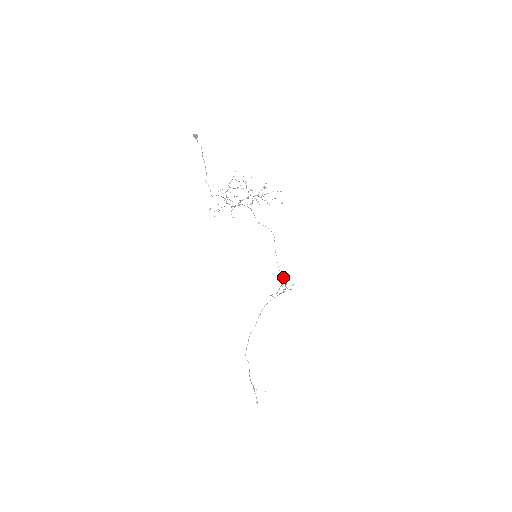
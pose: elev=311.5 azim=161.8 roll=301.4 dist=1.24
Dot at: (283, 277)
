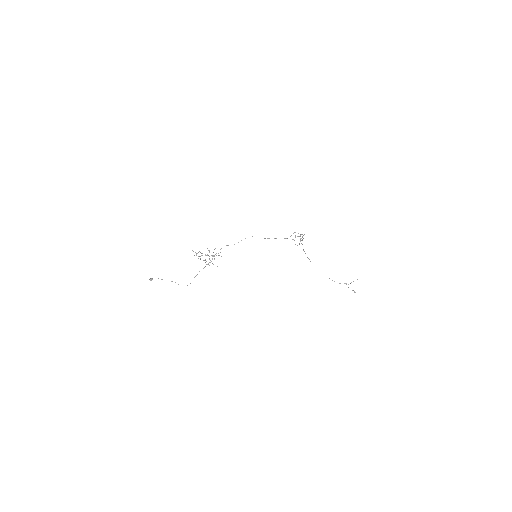
Dot at: occluded
